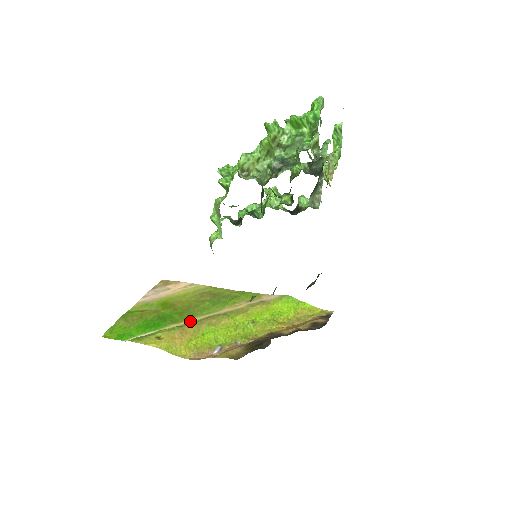
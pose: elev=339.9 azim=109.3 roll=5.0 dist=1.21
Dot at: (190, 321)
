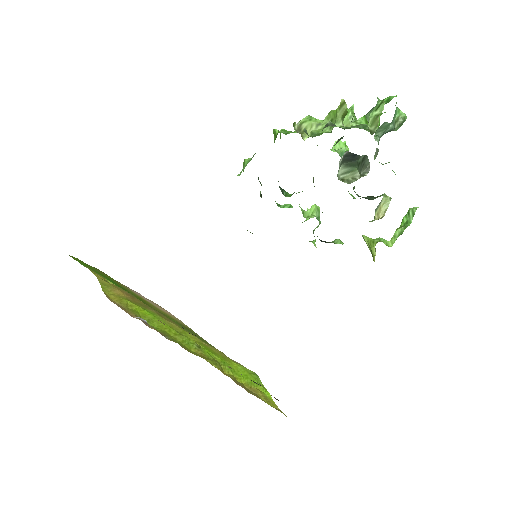
Dot at: occluded
